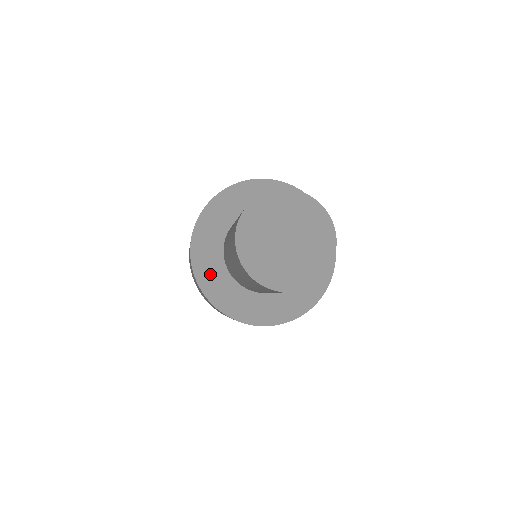
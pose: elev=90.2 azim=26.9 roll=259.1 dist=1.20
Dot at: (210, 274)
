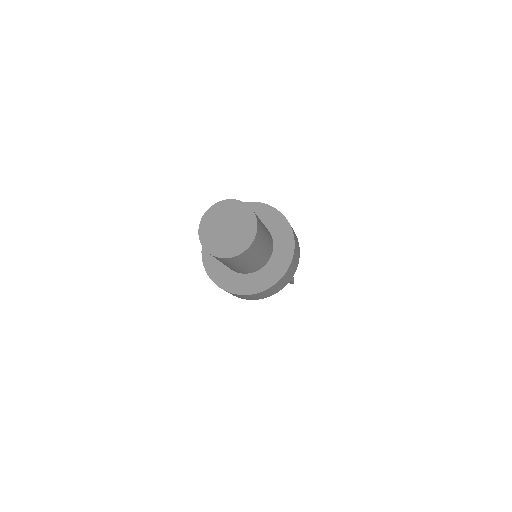
Dot at: (233, 283)
